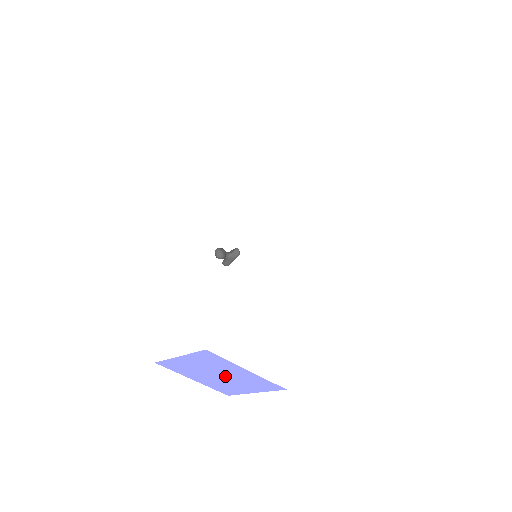
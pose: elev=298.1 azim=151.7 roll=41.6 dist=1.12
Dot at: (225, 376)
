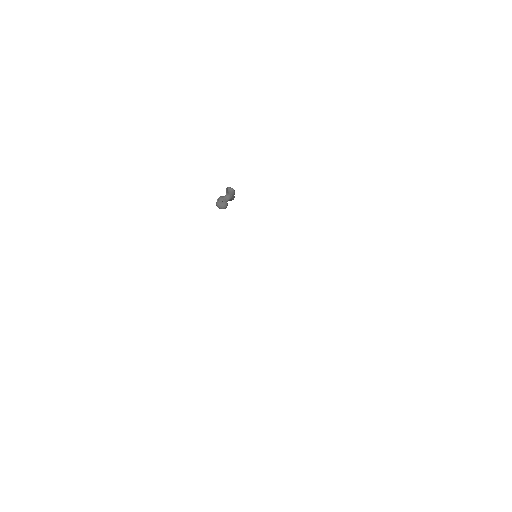
Dot at: occluded
